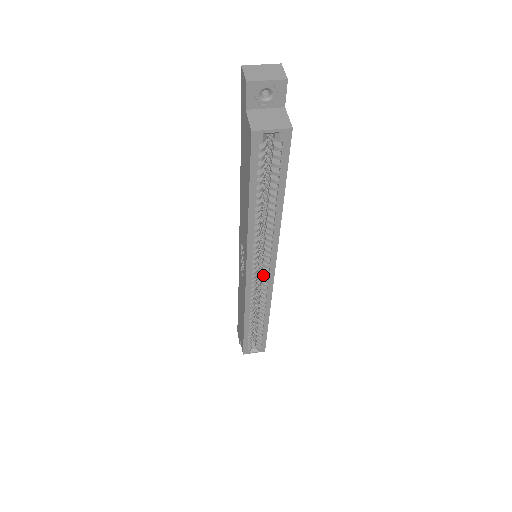
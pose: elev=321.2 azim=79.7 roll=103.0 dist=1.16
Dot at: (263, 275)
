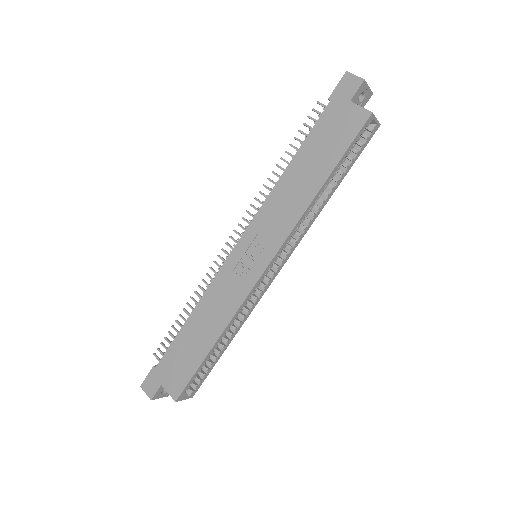
Dot at: (271, 272)
